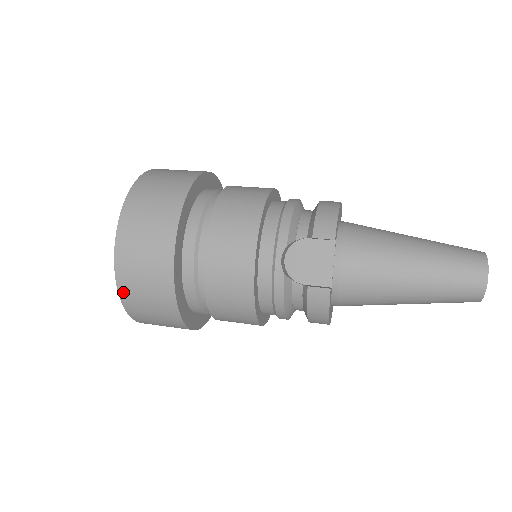
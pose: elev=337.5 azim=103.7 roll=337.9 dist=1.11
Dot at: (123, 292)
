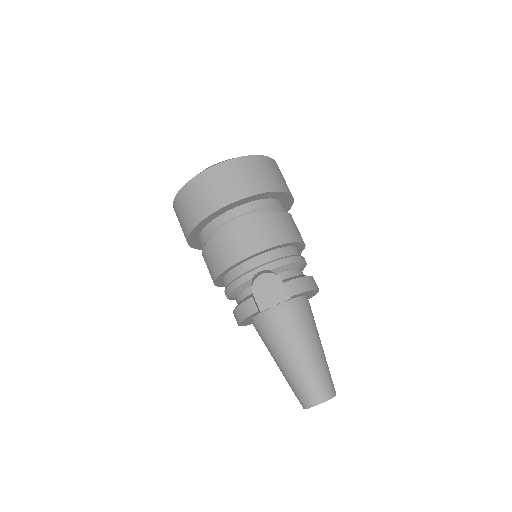
Dot at: (187, 187)
